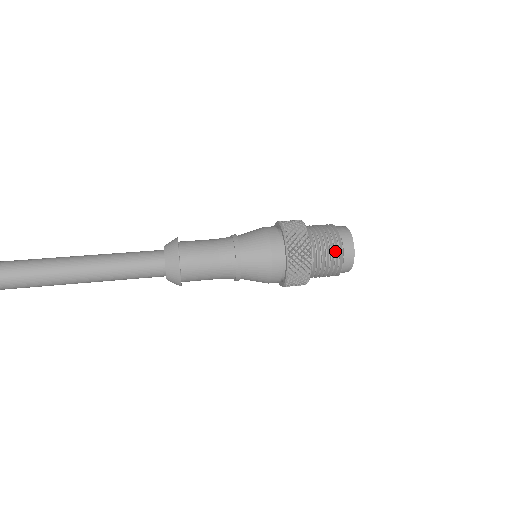
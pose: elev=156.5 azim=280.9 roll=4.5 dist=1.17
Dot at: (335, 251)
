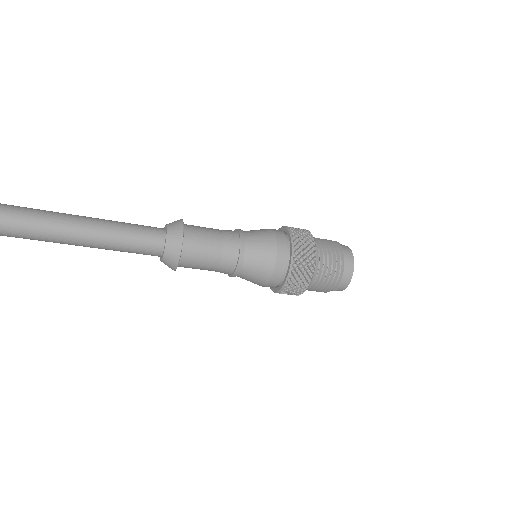
Dot at: (335, 250)
